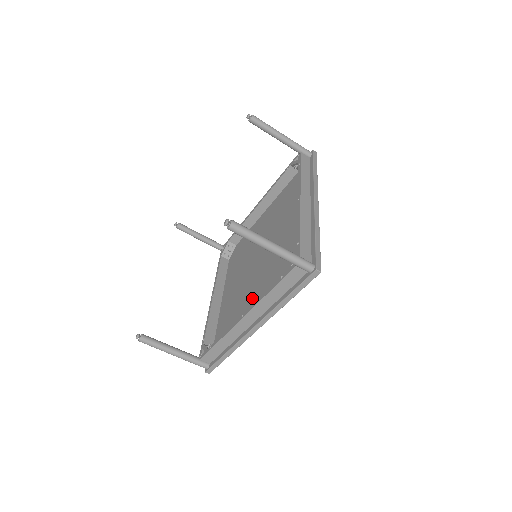
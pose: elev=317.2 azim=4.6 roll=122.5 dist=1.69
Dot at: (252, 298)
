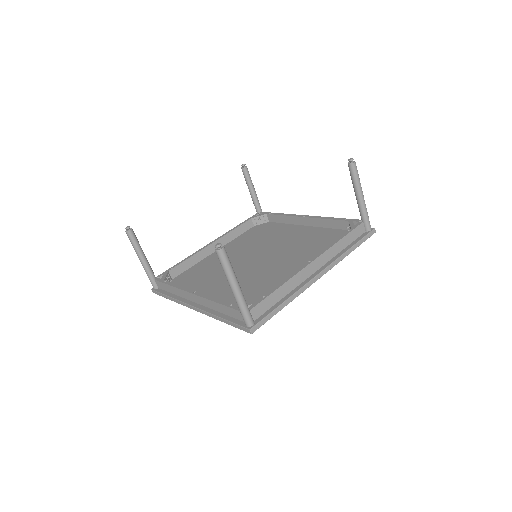
Dot at: (285, 270)
